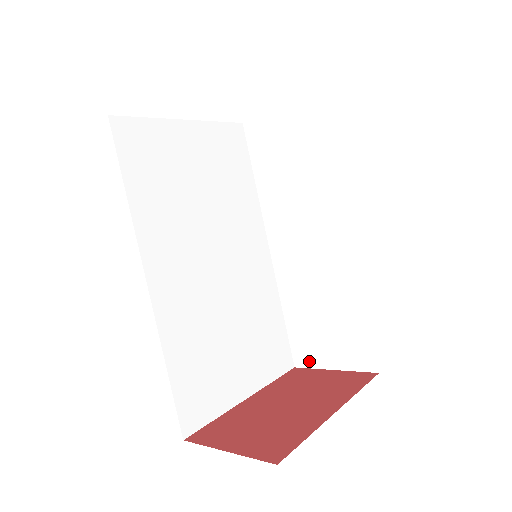
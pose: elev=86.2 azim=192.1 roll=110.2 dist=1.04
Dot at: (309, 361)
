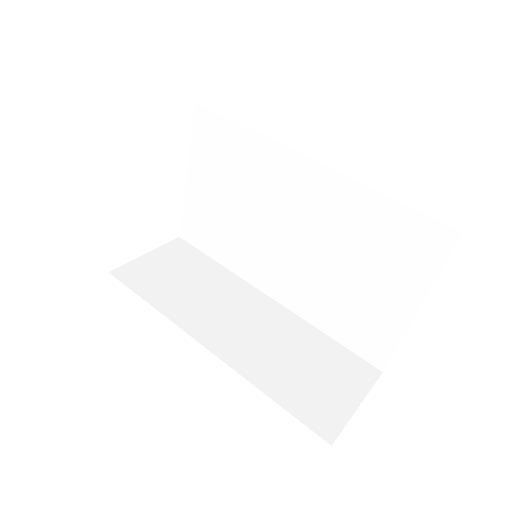
Dot at: (336, 421)
